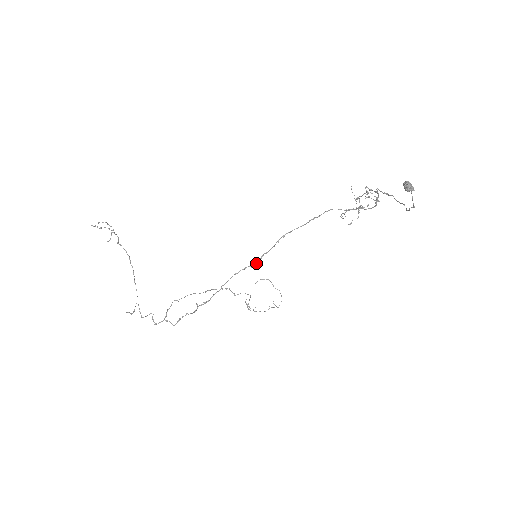
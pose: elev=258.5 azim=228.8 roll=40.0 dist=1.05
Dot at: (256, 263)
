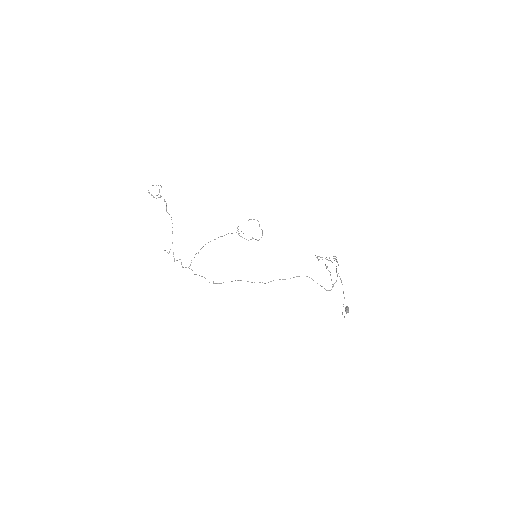
Dot at: occluded
